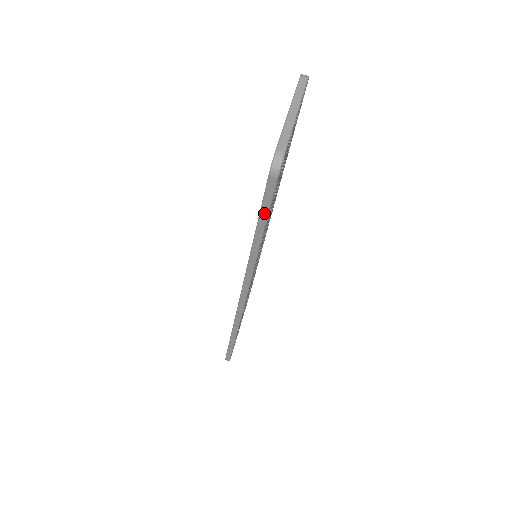
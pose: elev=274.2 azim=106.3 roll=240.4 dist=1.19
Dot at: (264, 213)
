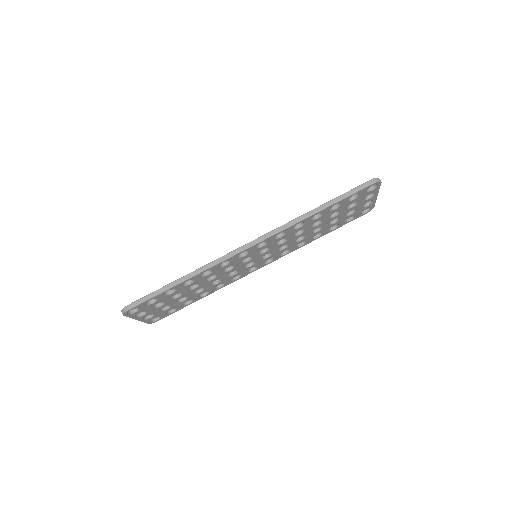
Dot at: (346, 195)
